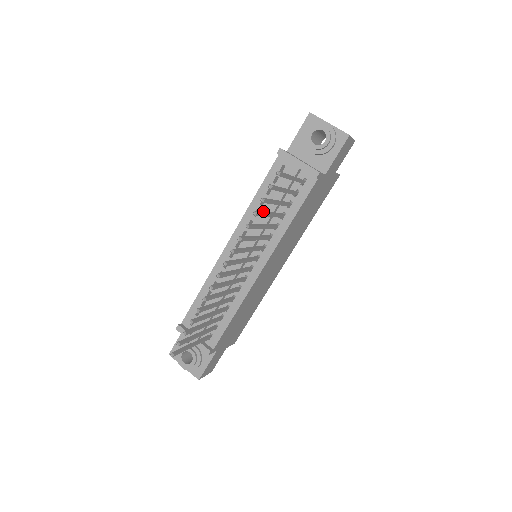
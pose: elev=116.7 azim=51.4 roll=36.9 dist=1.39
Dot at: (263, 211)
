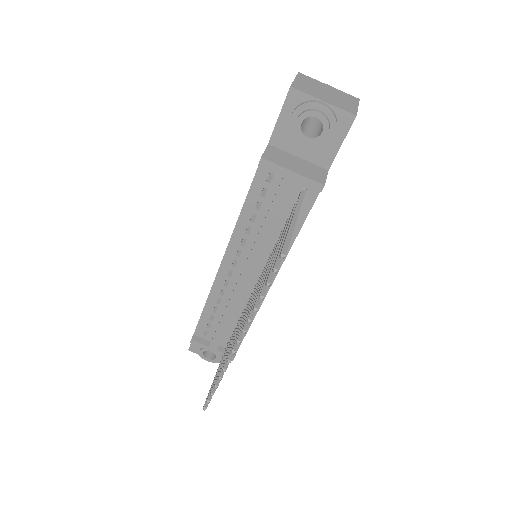
Dot at: (256, 228)
